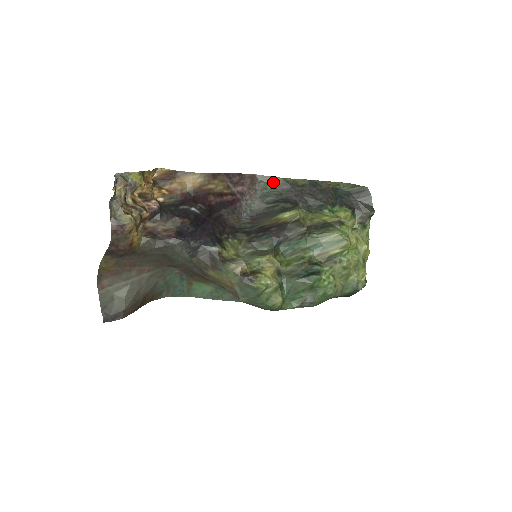
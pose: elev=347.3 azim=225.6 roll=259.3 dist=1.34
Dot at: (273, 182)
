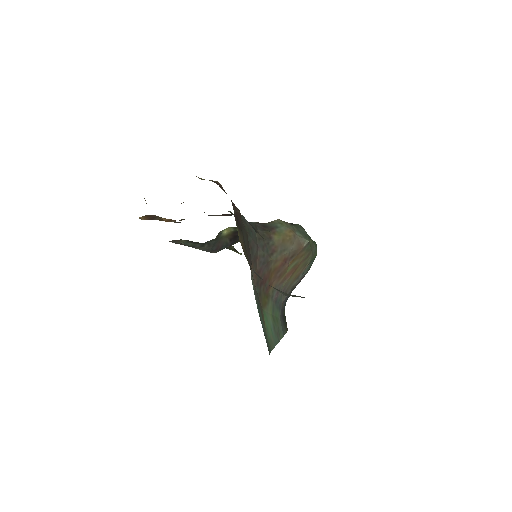
Dot at: (182, 242)
